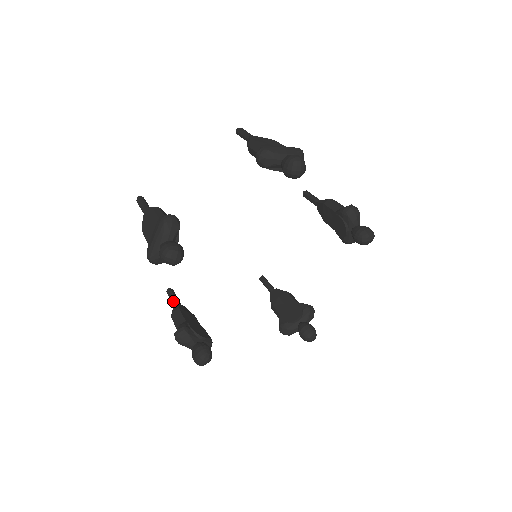
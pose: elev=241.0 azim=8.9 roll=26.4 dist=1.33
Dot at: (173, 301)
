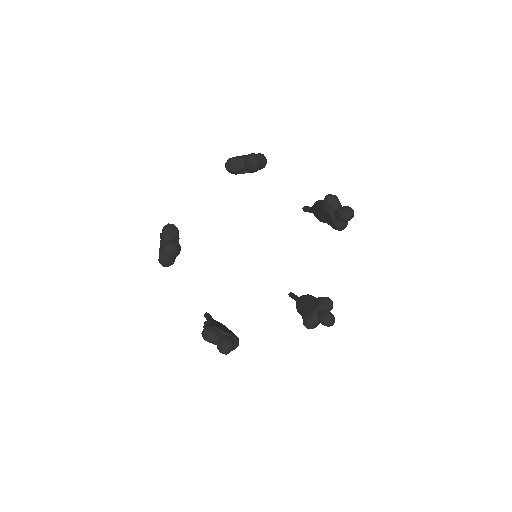
Dot at: occluded
